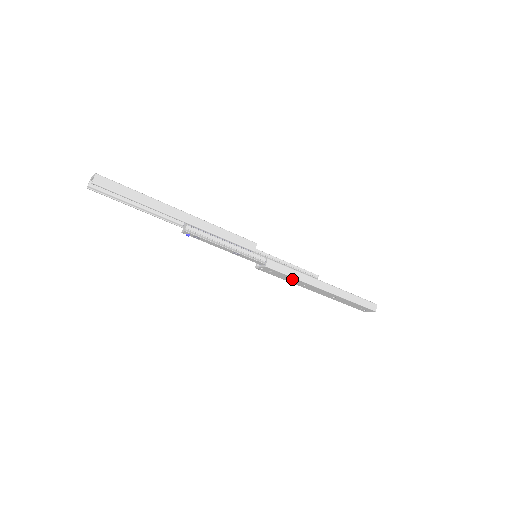
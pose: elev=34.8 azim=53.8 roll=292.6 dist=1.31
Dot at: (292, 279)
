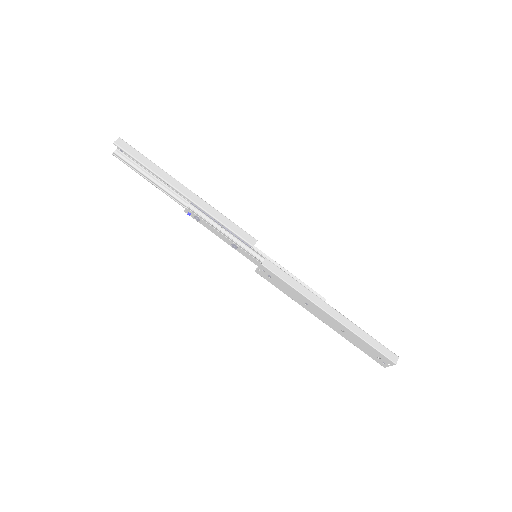
Dot at: (292, 291)
